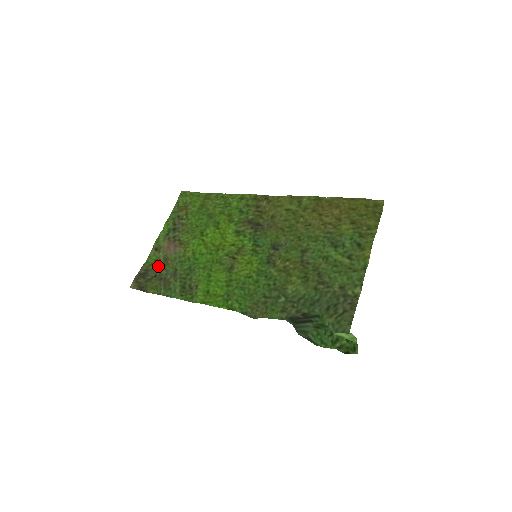
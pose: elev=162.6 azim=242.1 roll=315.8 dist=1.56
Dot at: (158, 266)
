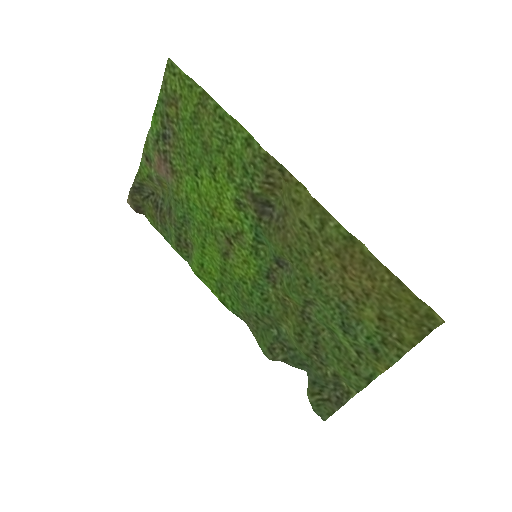
Dot at: (153, 184)
